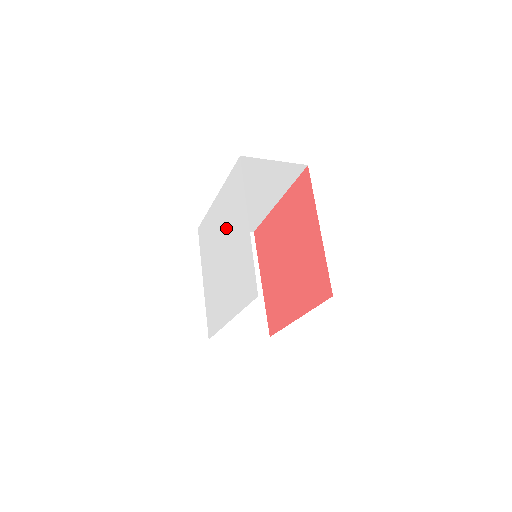
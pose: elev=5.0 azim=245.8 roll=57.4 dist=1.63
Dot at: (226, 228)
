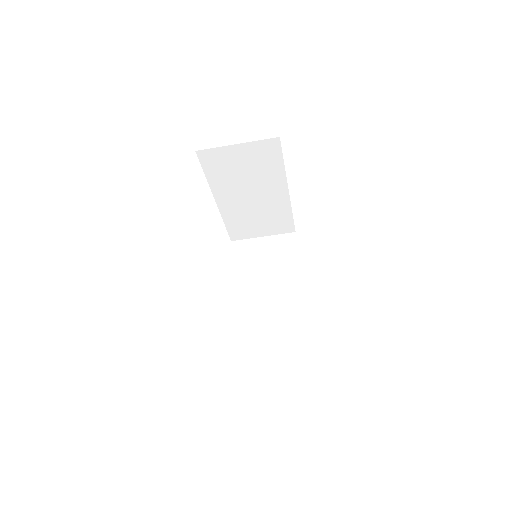
Dot at: occluded
